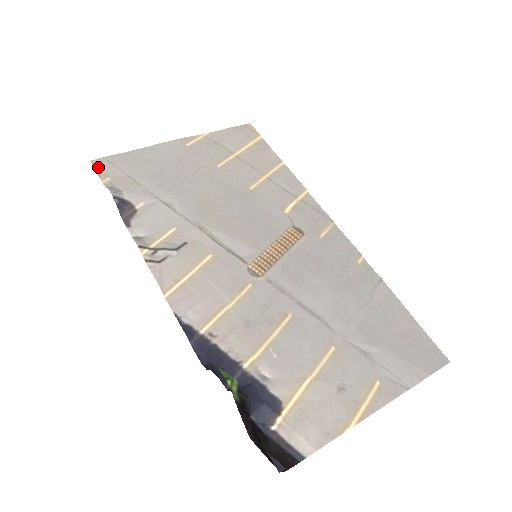
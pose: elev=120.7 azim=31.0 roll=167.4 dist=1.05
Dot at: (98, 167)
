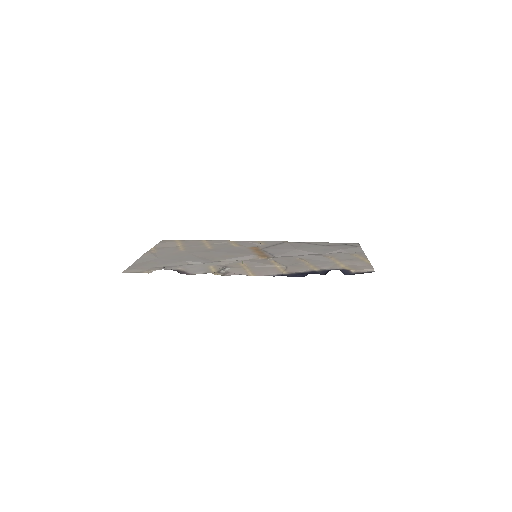
Dot at: (131, 272)
